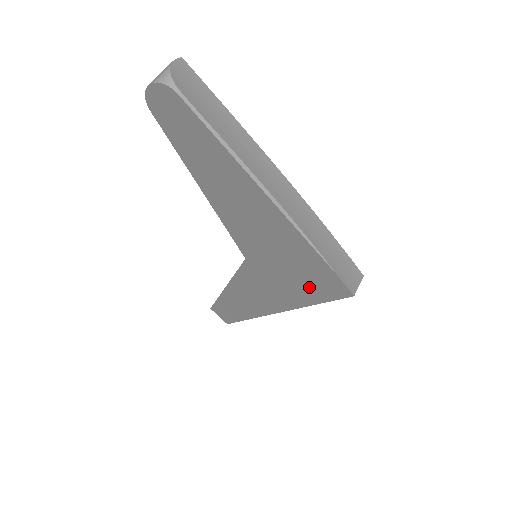
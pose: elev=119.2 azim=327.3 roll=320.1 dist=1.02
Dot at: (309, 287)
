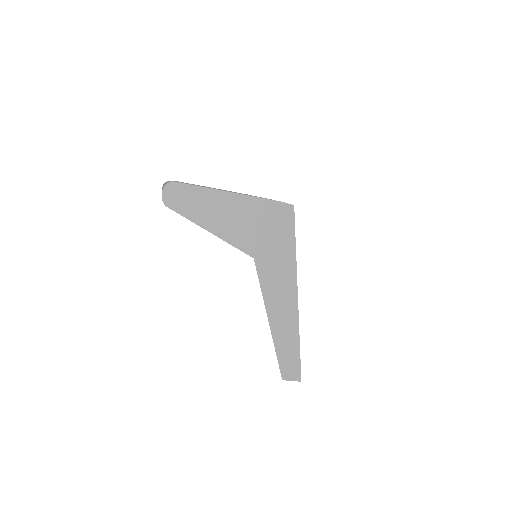
Dot at: (283, 230)
